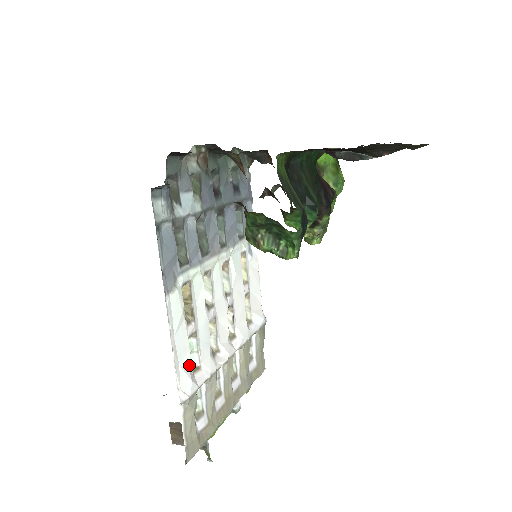
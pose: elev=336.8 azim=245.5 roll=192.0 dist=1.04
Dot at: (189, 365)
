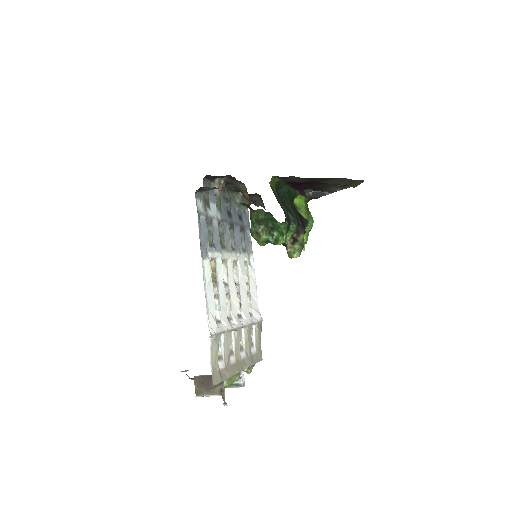
Dot at: (214, 314)
